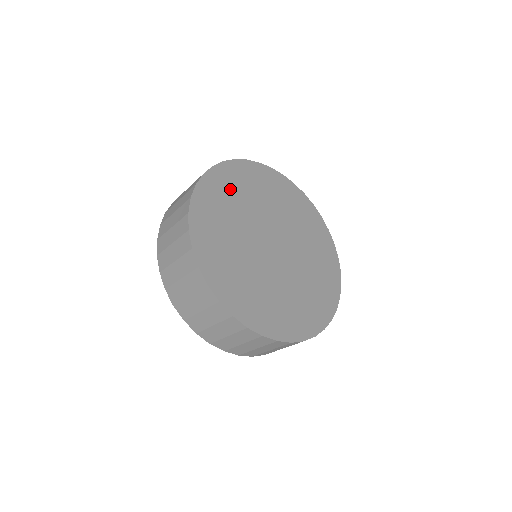
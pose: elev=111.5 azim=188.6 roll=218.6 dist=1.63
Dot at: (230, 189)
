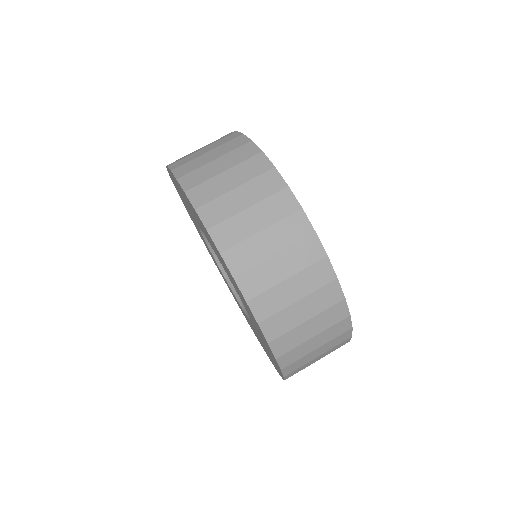
Dot at: occluded
